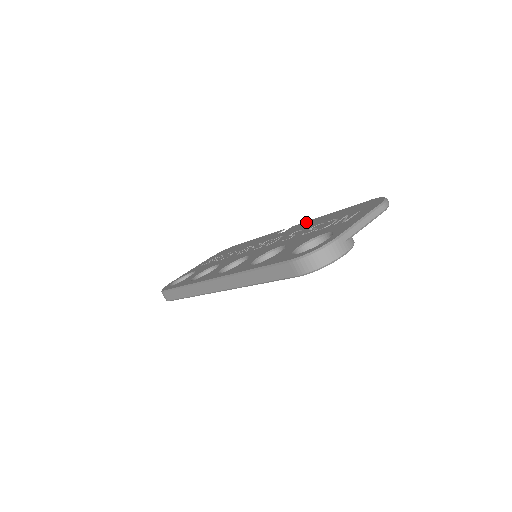
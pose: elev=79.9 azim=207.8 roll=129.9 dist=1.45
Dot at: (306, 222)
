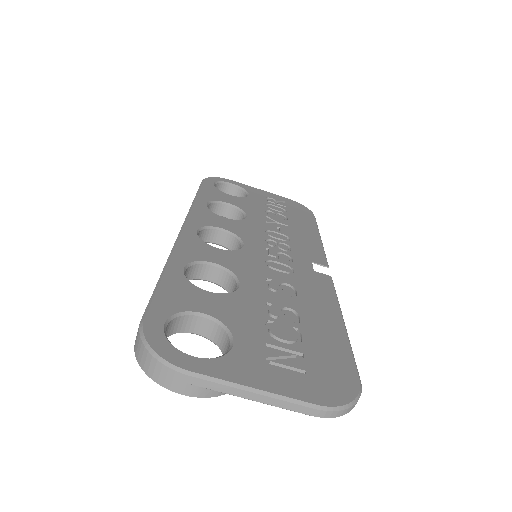
Dot at: (330, 292)
